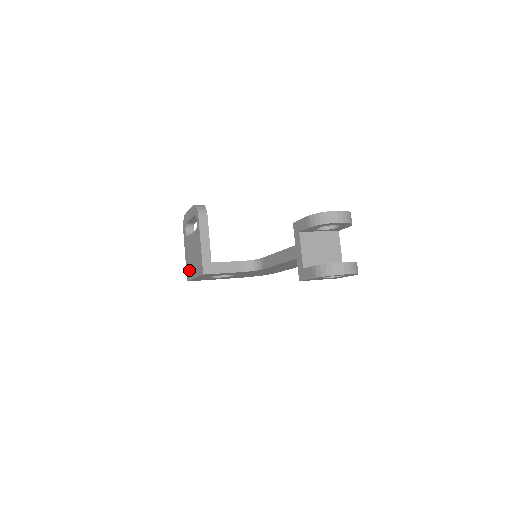
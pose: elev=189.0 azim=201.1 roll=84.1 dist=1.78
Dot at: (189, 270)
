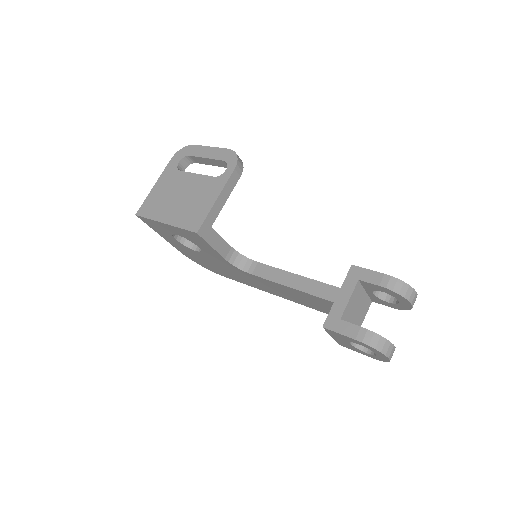
Dot at: (154, 206)
